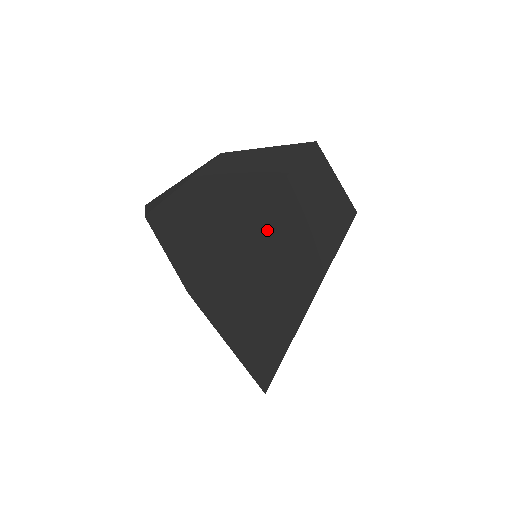
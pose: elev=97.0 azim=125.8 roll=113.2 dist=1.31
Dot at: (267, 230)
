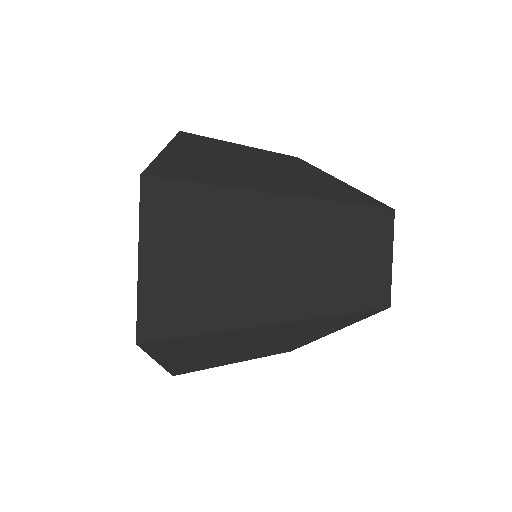
Dot at: (276, 218)
